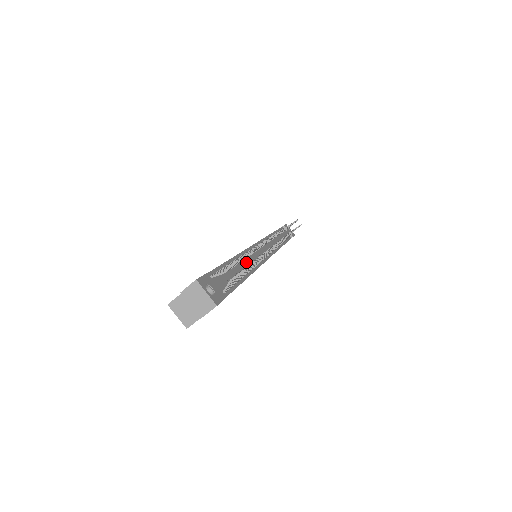
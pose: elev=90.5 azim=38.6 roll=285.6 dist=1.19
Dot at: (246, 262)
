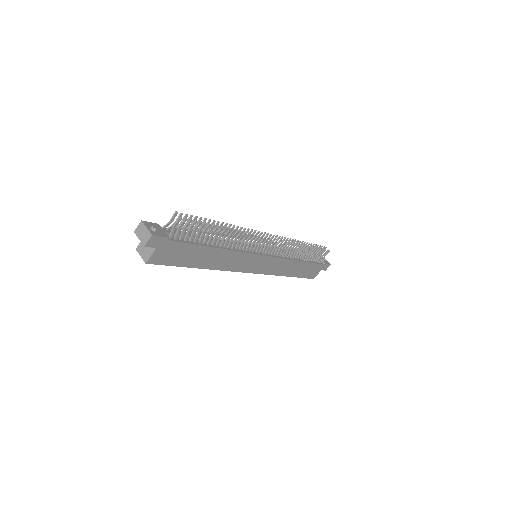
Dot at: (220, 240)
